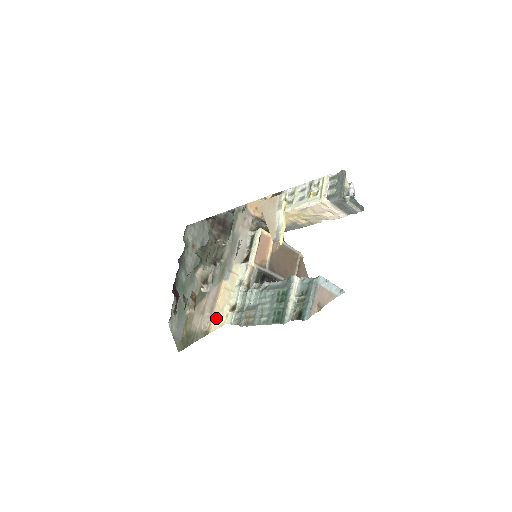
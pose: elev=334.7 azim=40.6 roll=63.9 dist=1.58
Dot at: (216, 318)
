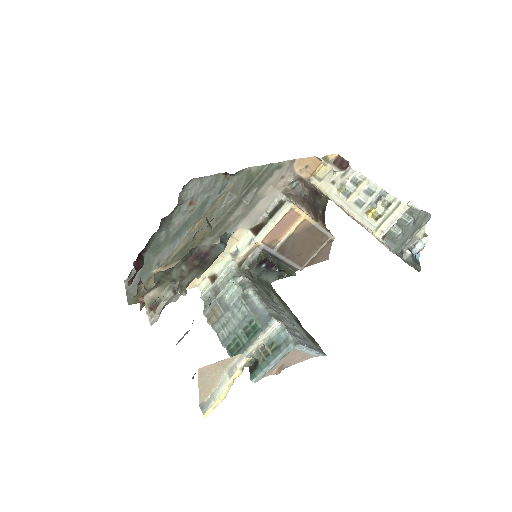
Dot at: occluded
